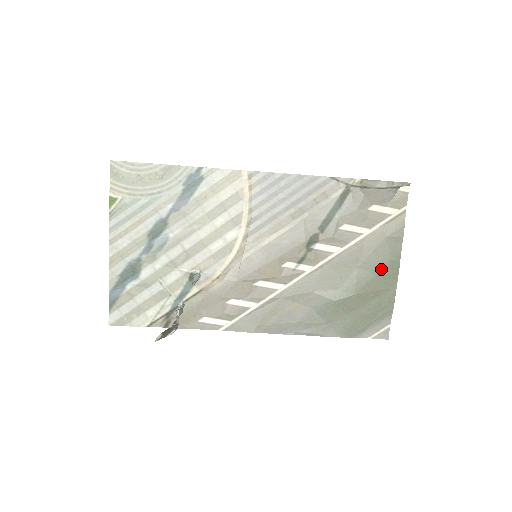
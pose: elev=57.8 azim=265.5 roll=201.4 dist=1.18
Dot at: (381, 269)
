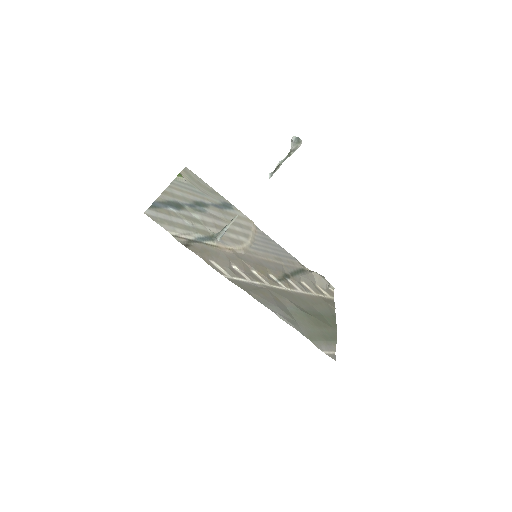
Dot at: (326, 315)
